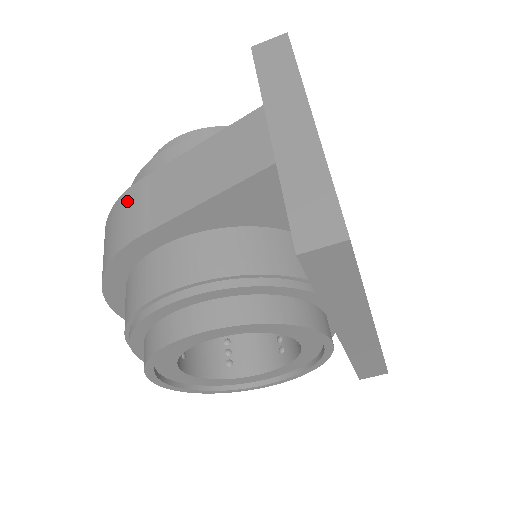
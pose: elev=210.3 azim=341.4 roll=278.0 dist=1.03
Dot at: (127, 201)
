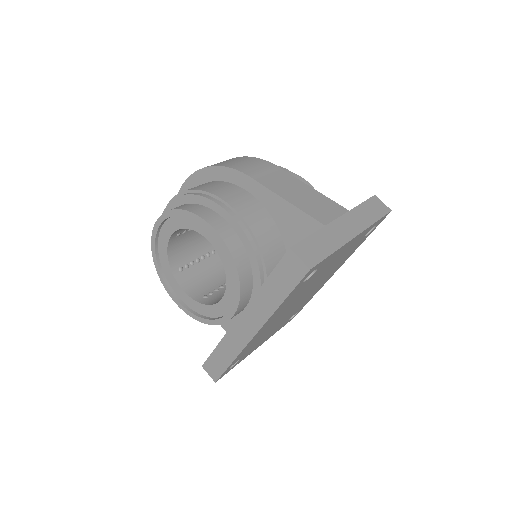
Dot at: (260, 162)
